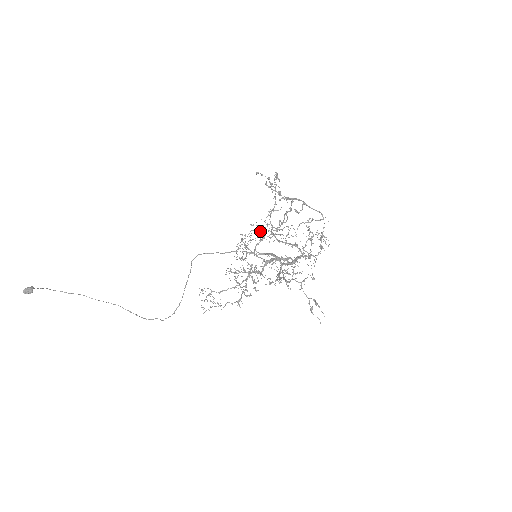
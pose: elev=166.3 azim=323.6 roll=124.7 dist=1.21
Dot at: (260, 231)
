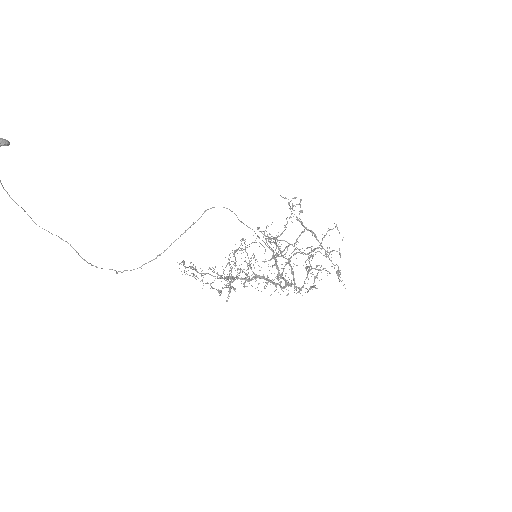
Dot at: occluded
